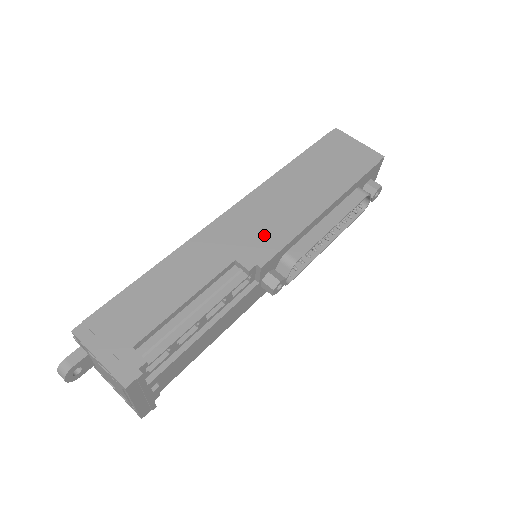
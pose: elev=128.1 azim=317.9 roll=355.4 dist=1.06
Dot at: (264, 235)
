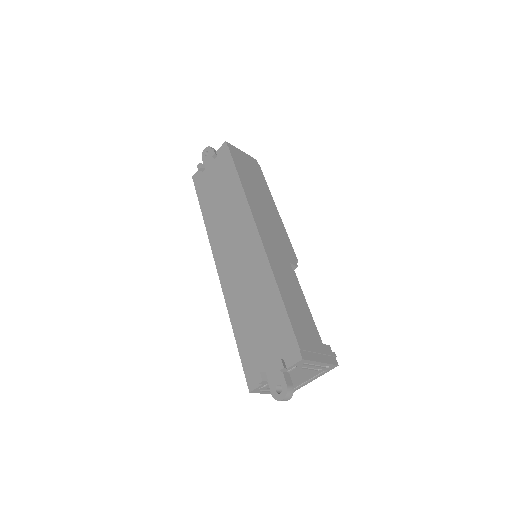
Dot at: (281, 240)
